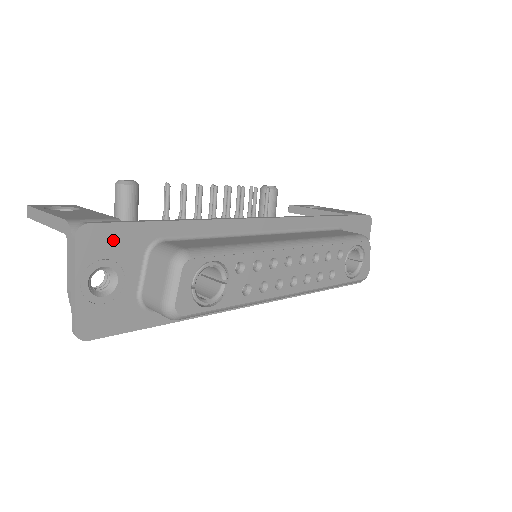
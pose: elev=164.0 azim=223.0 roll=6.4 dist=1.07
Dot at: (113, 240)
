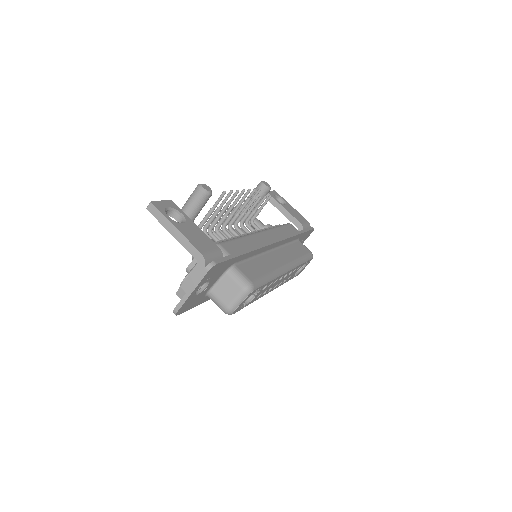
Dot at: (219, 269)
